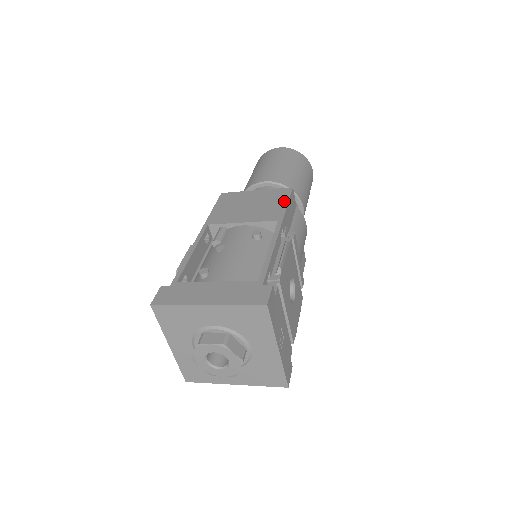
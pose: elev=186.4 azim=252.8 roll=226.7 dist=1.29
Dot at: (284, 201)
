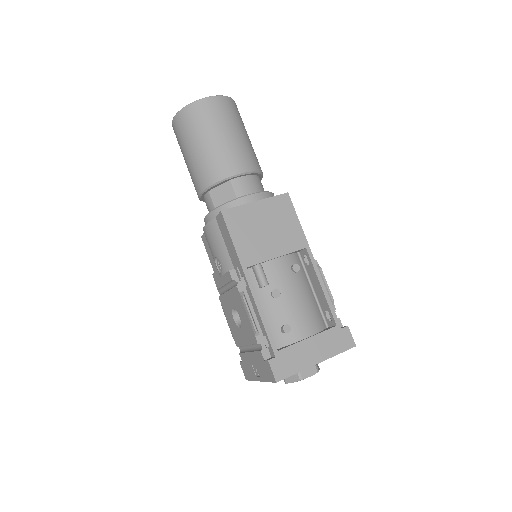
Dot at: (294, 217)
